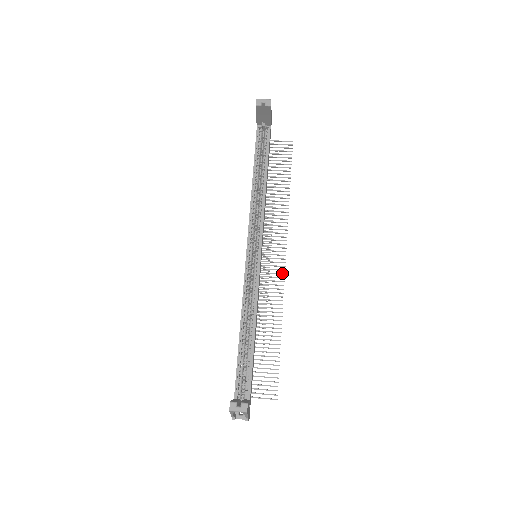
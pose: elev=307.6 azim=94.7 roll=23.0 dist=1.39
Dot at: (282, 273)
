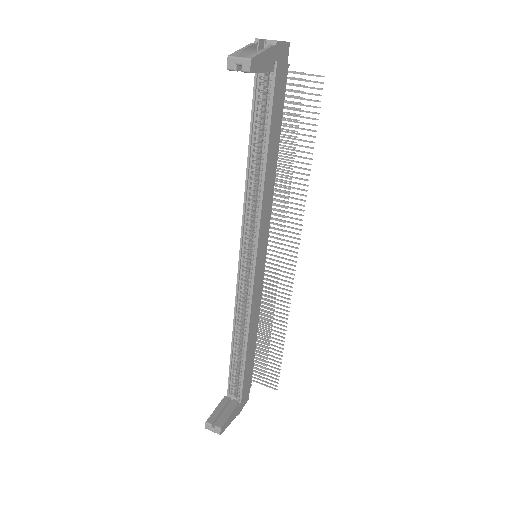
Dot at: (291, 273)
